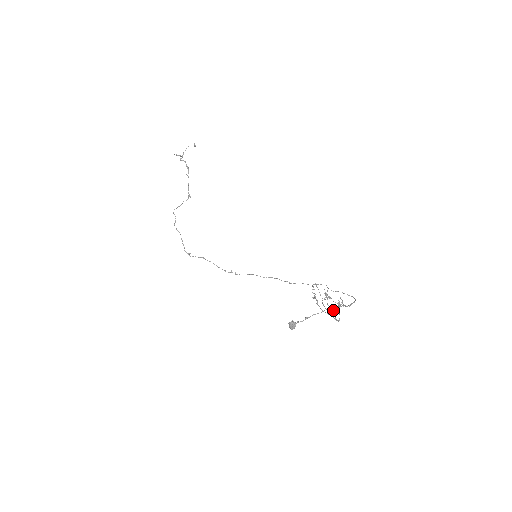
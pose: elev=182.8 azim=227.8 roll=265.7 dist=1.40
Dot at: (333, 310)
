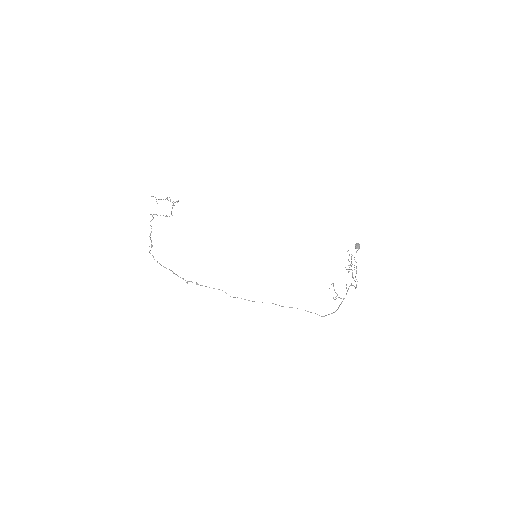
Dot at: occluded
